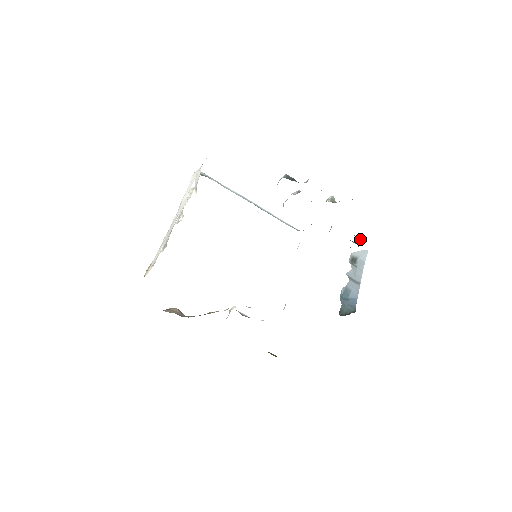
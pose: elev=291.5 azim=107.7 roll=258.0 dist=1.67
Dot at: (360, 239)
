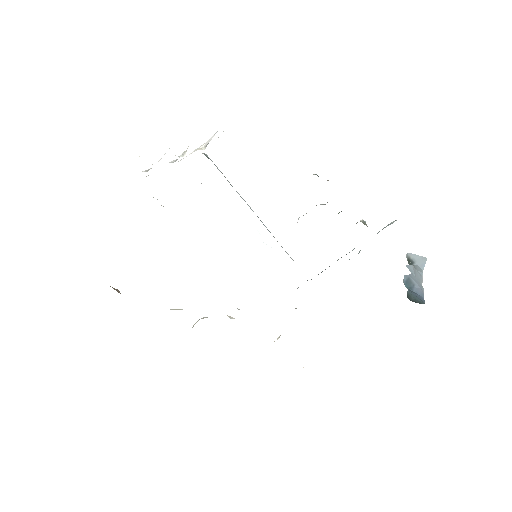
Dot at: occluded
